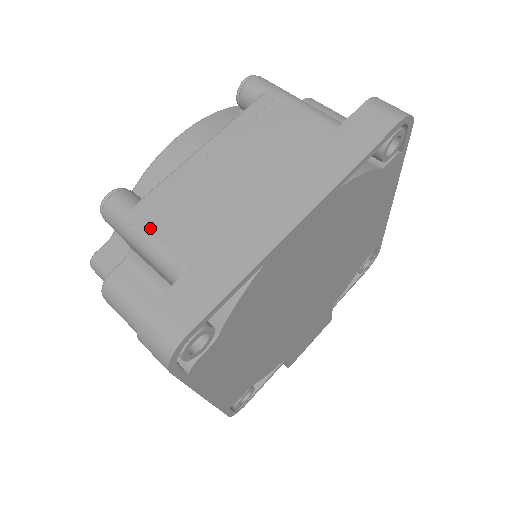
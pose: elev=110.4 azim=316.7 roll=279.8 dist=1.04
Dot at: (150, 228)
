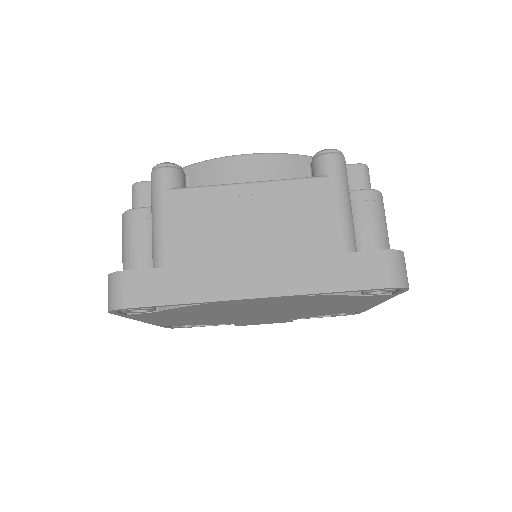
Dot at: (166, 216)
